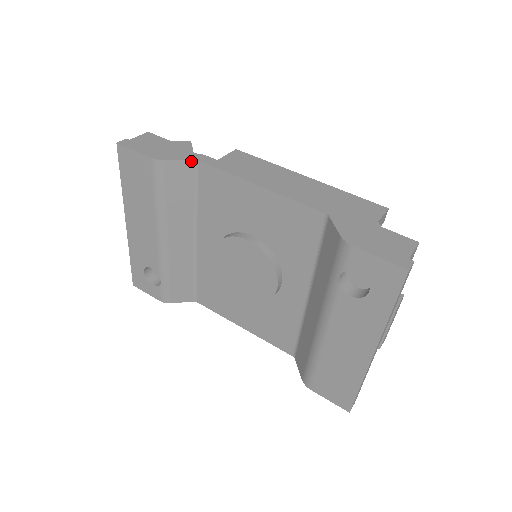
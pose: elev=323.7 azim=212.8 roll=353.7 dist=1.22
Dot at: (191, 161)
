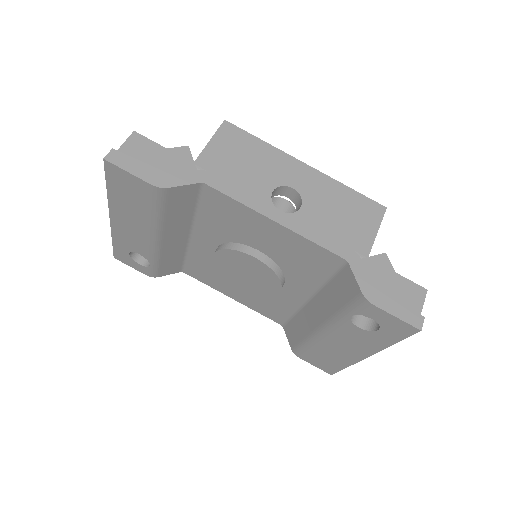
Dot at: (197, 184)
